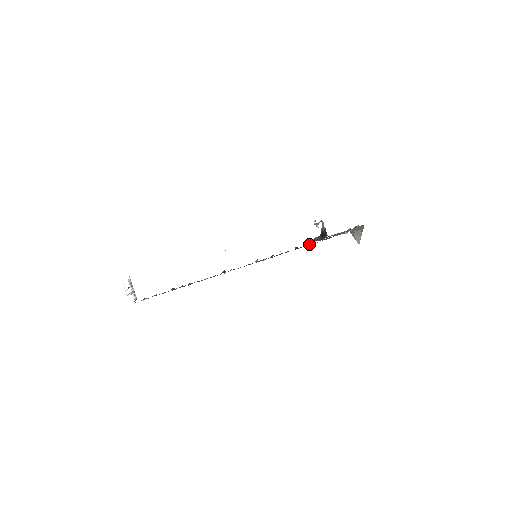
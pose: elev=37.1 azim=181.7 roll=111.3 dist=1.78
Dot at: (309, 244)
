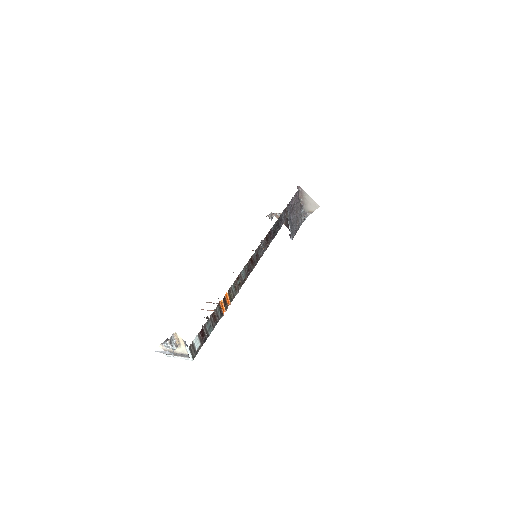
Dot at: (282, 221)
